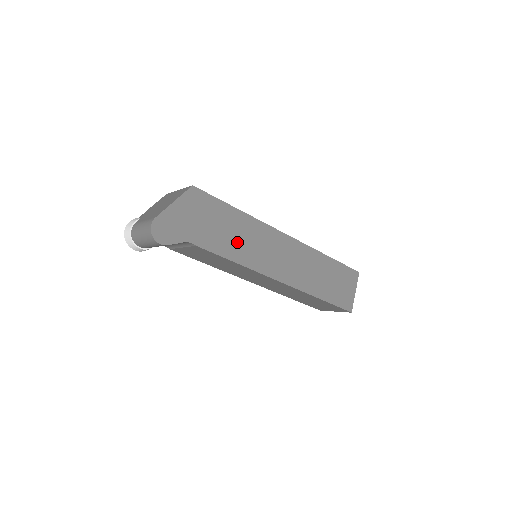
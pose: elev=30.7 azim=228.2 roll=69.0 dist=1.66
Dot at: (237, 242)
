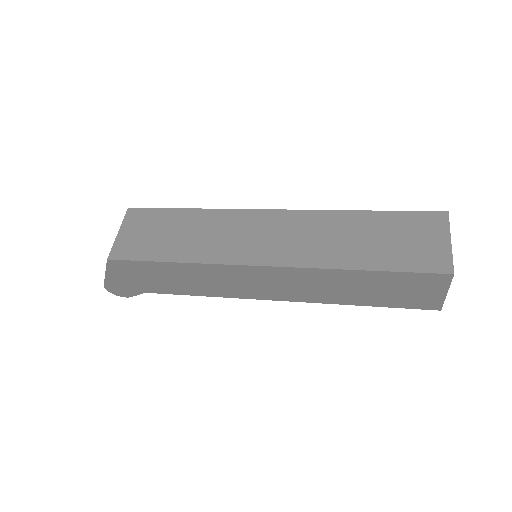
Dot at: (195, 284)
